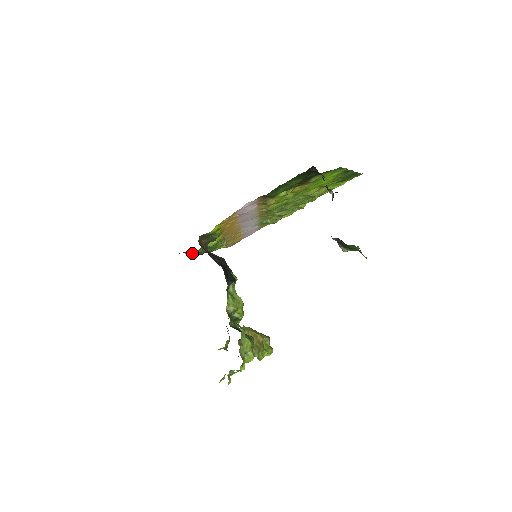
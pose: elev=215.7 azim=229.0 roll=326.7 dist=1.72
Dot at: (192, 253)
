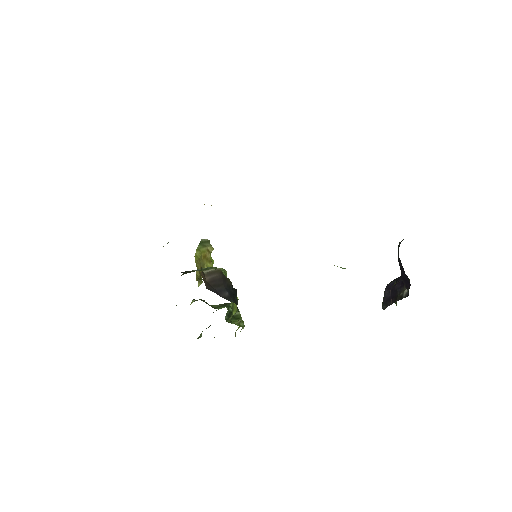
Dot at: occluded
